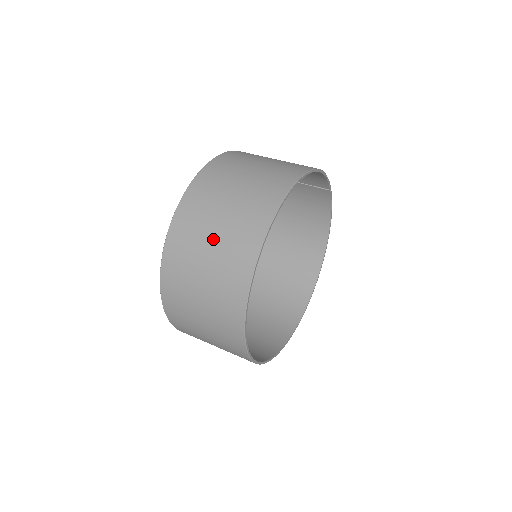
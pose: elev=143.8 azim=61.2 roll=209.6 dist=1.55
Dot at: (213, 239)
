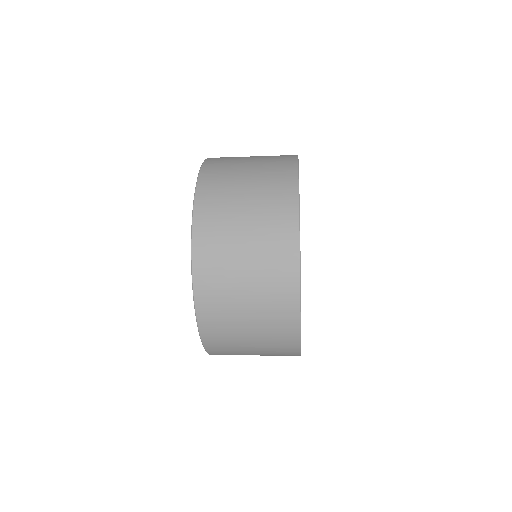
Dot at: occluded
